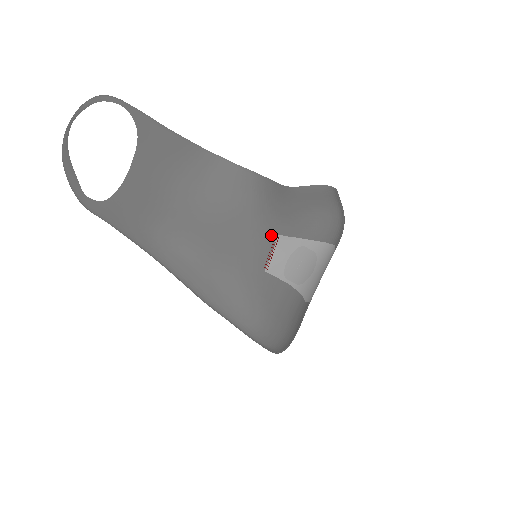
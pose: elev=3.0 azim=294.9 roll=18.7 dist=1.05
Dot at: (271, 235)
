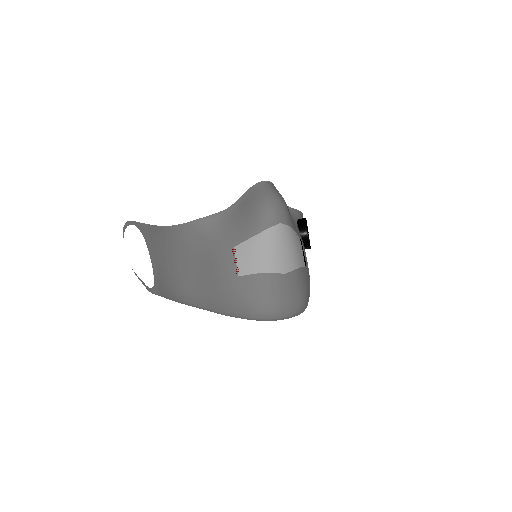
Dot at: (229, 251)
